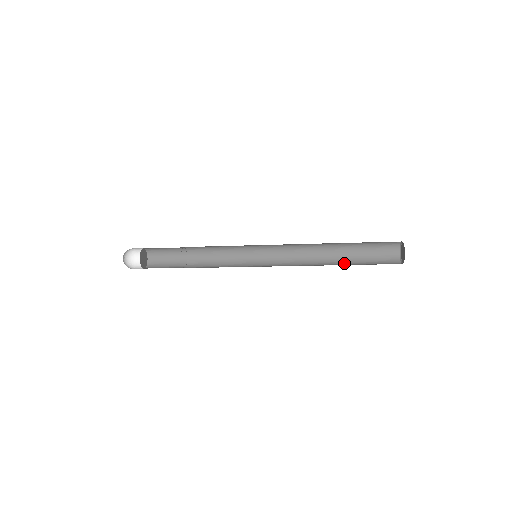
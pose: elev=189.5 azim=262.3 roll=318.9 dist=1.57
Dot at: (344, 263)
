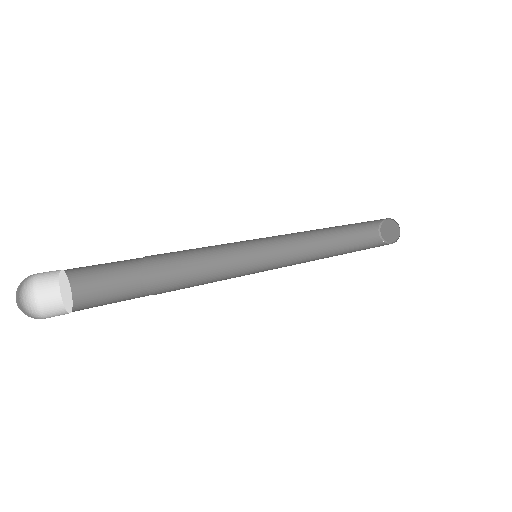
Dot at: (336, 239)
